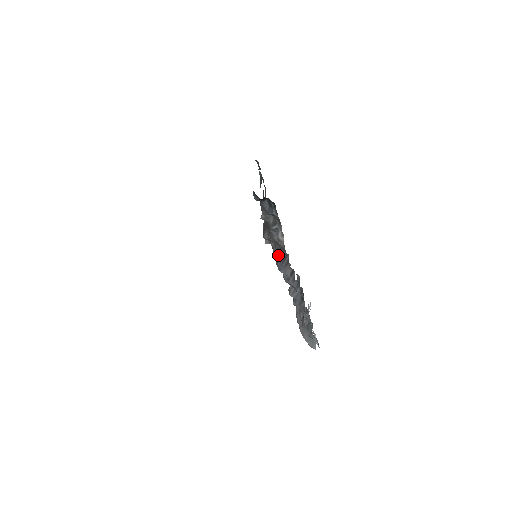
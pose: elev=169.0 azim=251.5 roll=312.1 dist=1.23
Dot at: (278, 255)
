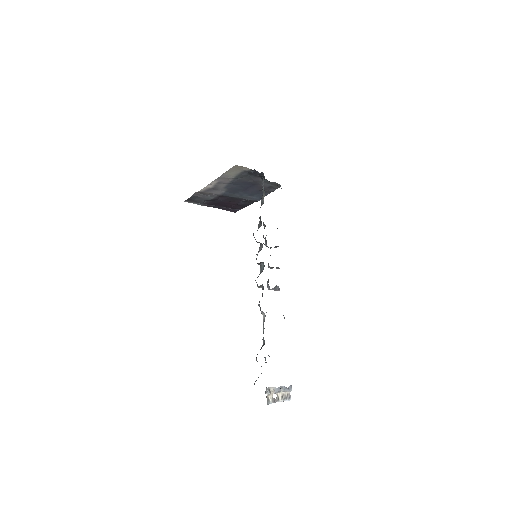
Dot at: (258, 227)
